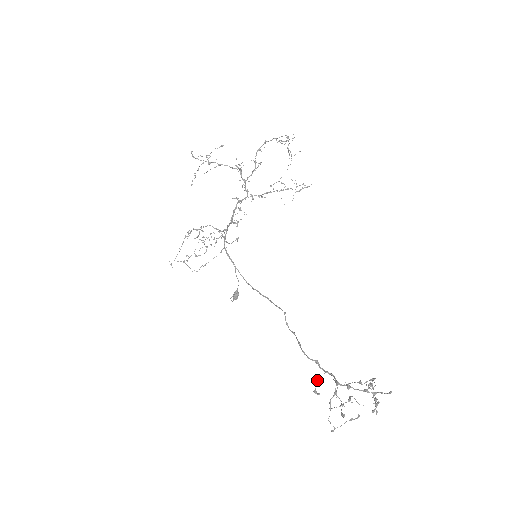
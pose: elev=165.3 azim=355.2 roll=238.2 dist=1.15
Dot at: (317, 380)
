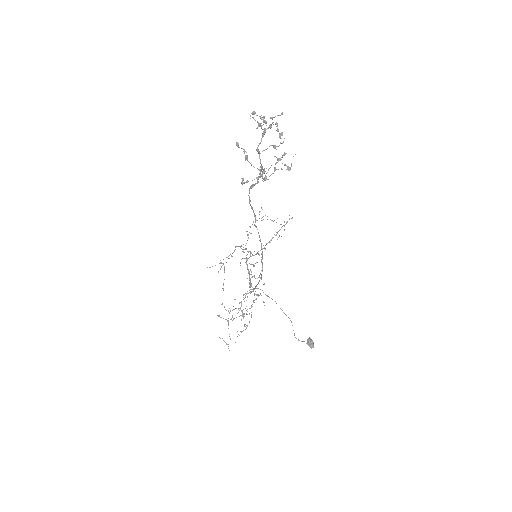
Dot at: occluded
